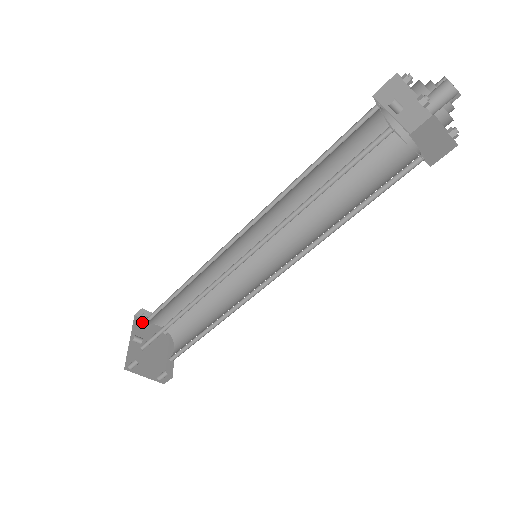
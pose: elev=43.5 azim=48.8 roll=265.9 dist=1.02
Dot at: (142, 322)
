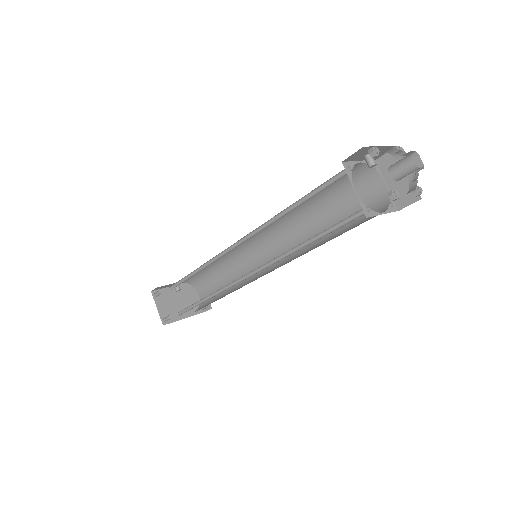
Dot at: occluded
